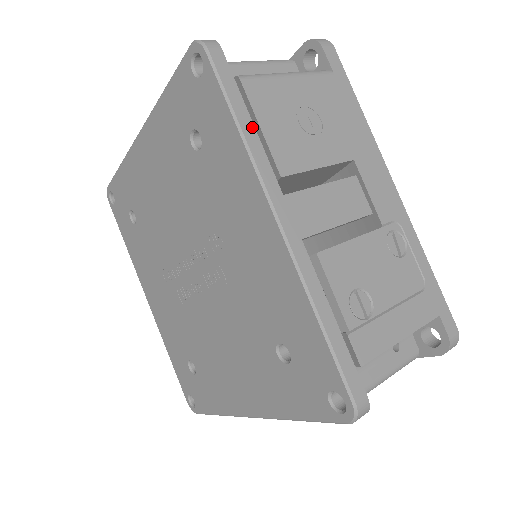
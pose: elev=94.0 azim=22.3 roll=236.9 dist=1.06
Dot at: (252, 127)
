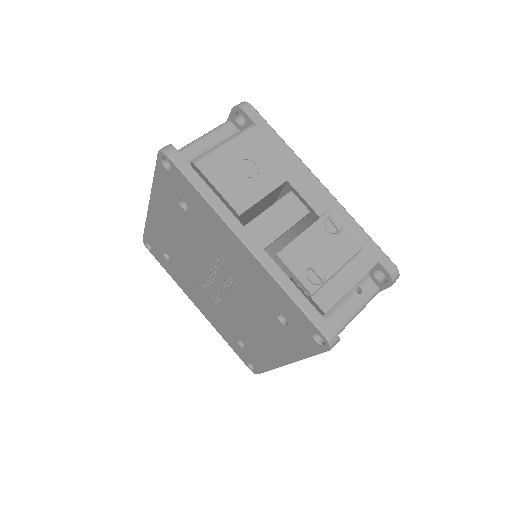
Dot at: (211, 192)
